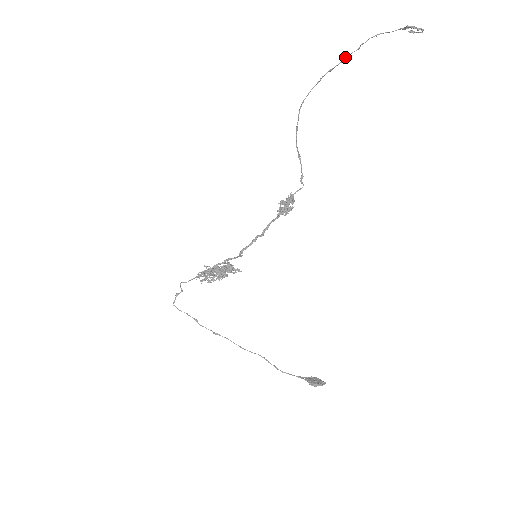
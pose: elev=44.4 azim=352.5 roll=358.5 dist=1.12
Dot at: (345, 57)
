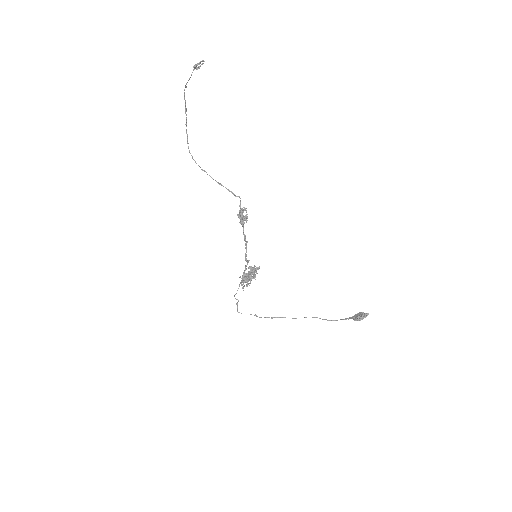
Dot at: (185, 112)
